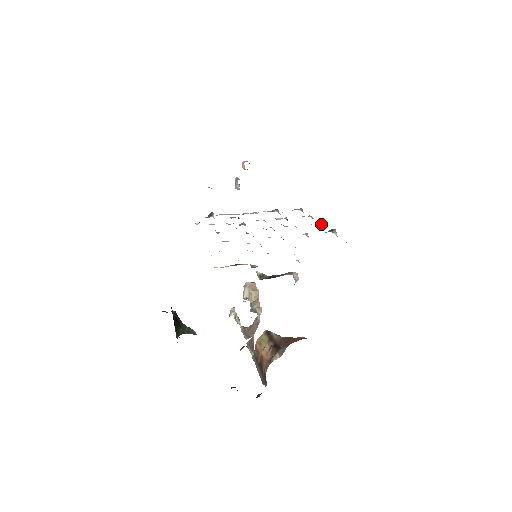
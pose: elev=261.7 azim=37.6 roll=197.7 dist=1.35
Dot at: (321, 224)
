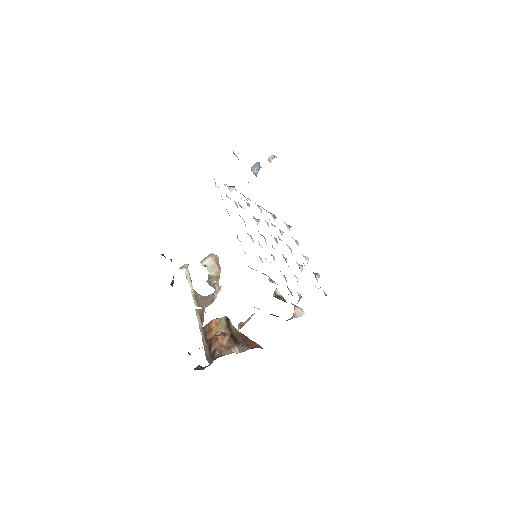
Dot at: (305, 257)
